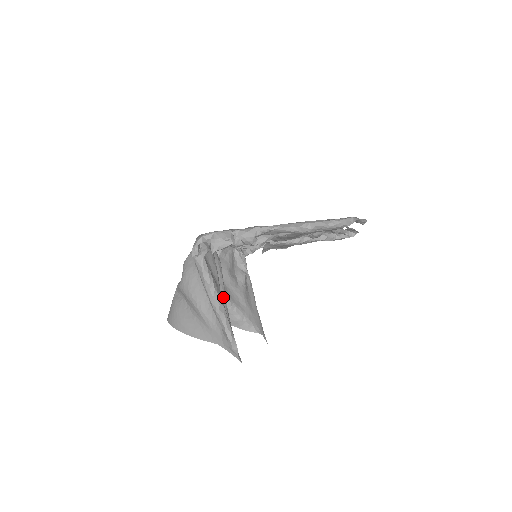
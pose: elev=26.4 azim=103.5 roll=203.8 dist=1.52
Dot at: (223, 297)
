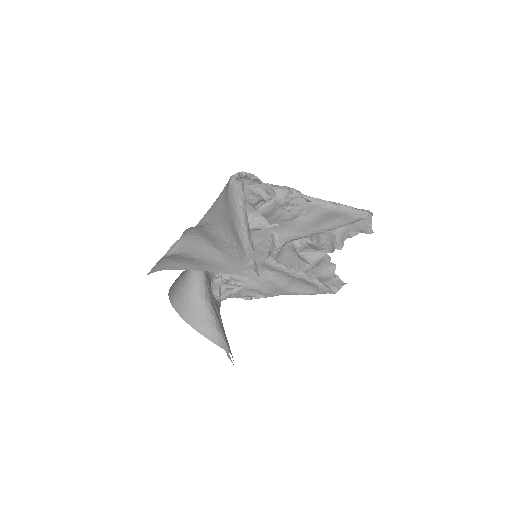
Dot at: occluded
